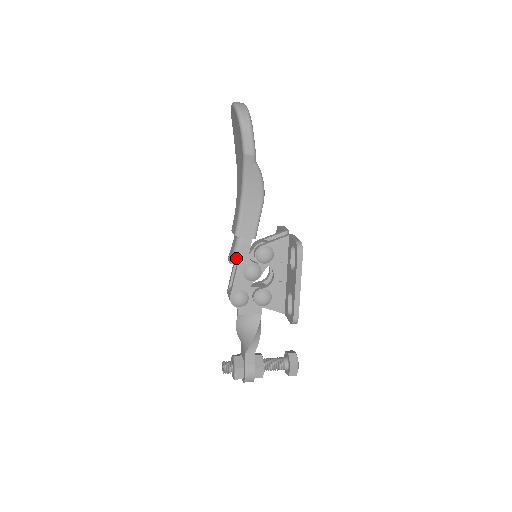
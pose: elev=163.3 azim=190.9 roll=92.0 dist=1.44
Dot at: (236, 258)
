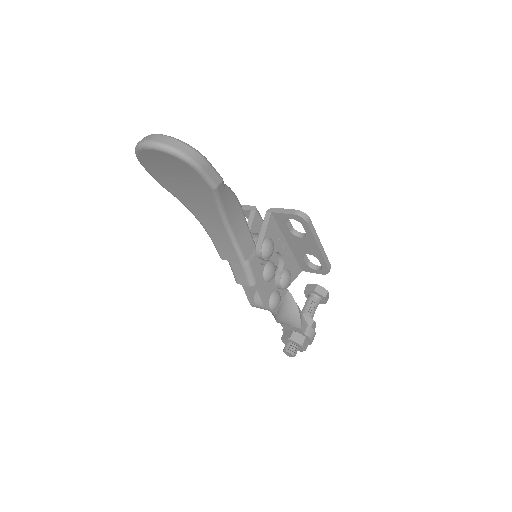
Dot at: (254, 277)
